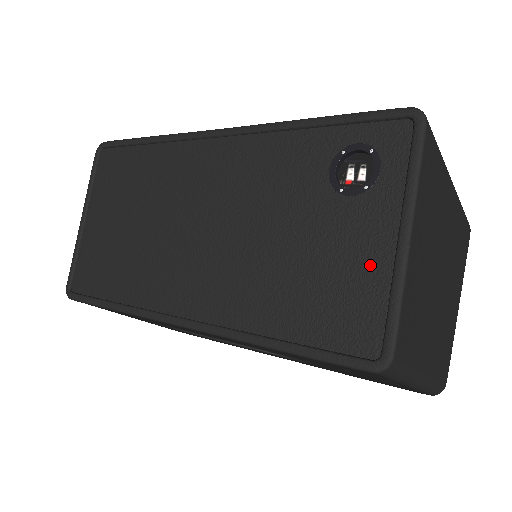
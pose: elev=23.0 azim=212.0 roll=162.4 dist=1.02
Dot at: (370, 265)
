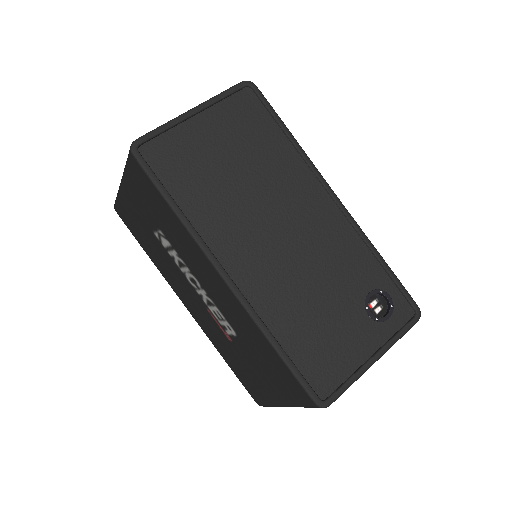
Dot at: (352, 356)
